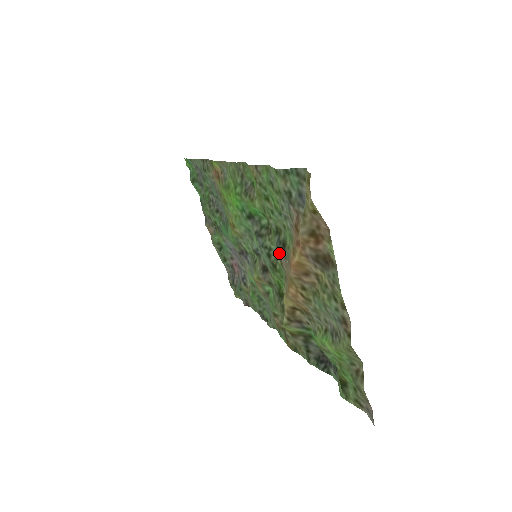
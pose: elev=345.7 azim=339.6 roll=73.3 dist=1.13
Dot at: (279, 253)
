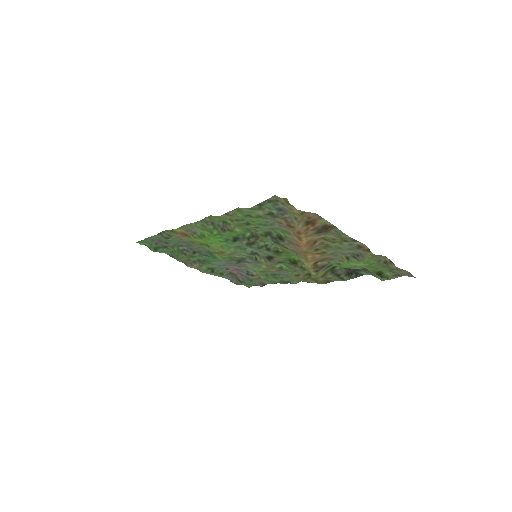
Dot at: (280, 244)
